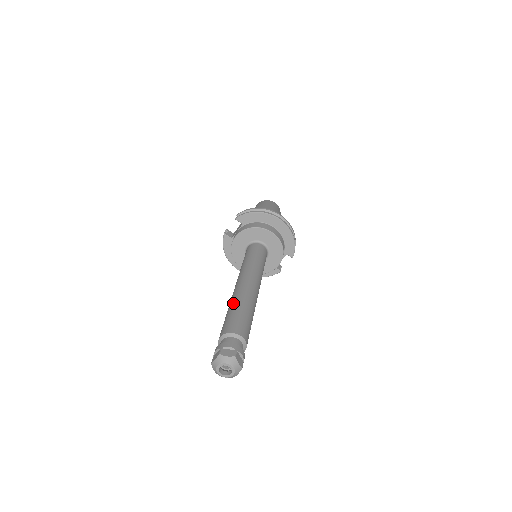
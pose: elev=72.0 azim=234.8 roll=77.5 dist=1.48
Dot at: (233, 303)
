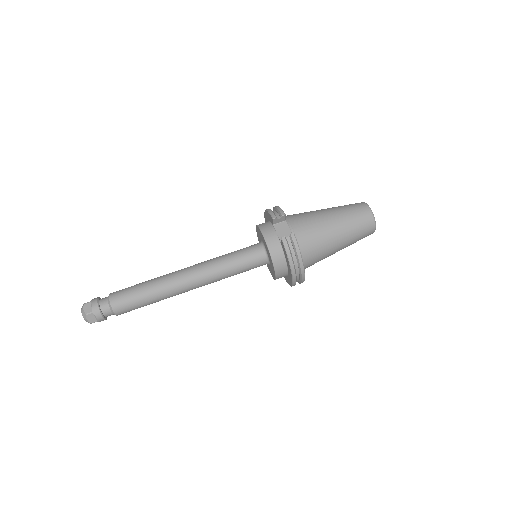
Dot at: (153, 290)
